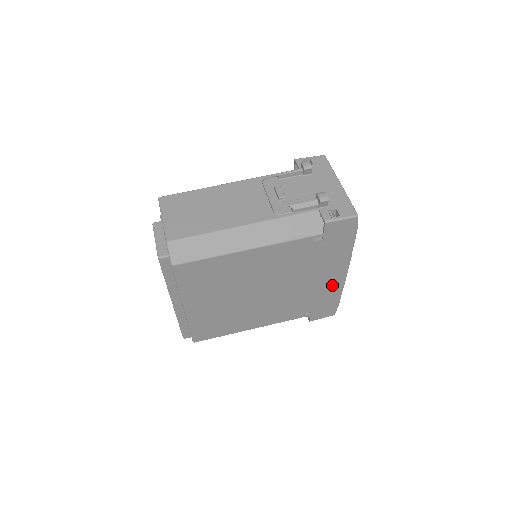
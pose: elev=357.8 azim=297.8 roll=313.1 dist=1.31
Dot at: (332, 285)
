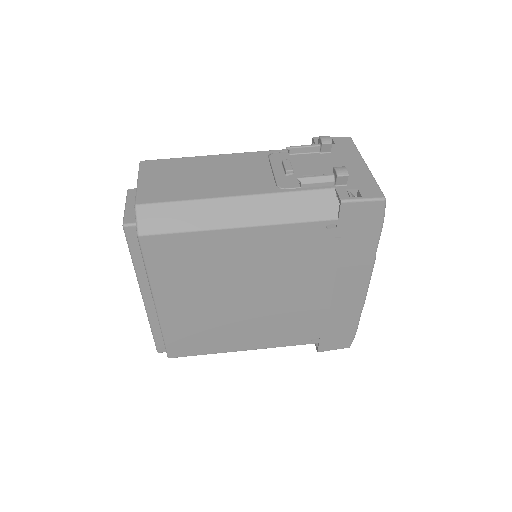
Dot at: (348, 302)
